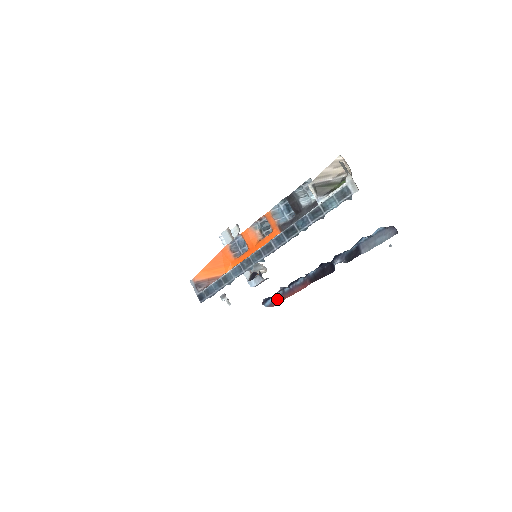
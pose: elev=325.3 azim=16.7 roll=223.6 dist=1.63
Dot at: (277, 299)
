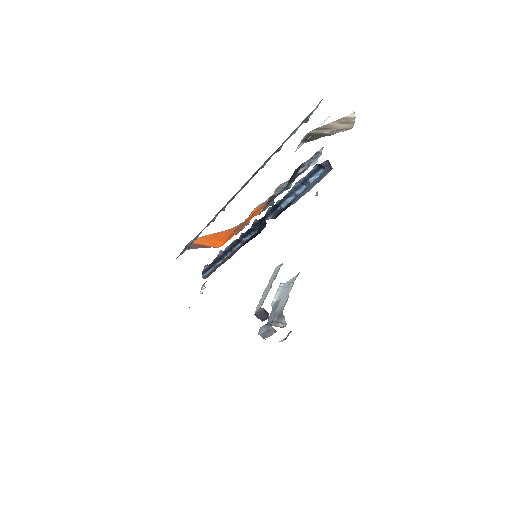
Dot at: (214, 270)
